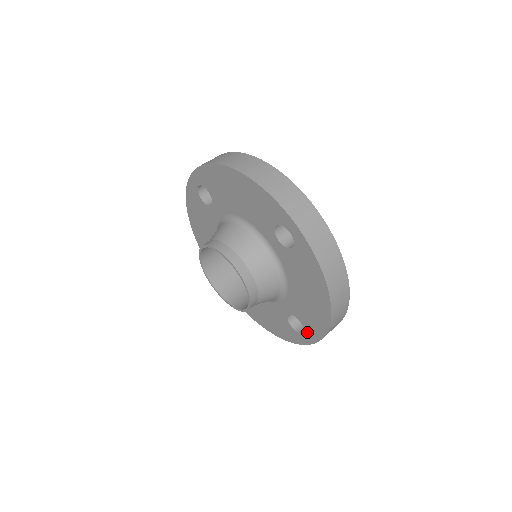
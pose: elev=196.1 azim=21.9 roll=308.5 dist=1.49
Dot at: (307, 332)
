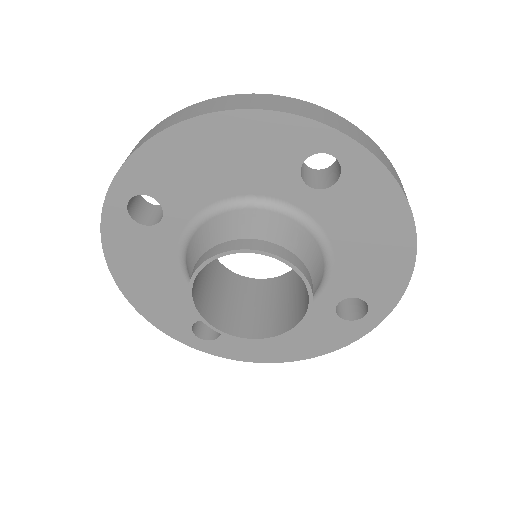
Dot at: (374, 307)
